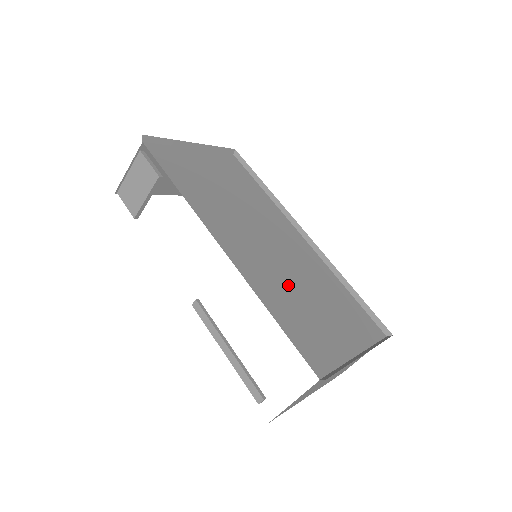
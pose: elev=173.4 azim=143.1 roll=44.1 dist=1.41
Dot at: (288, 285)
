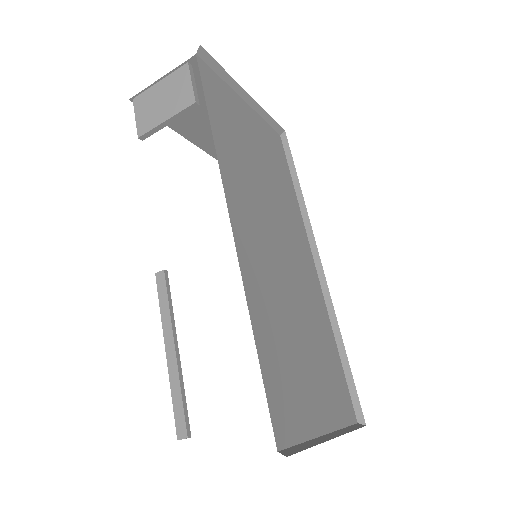
Dot at: (283, 308)
